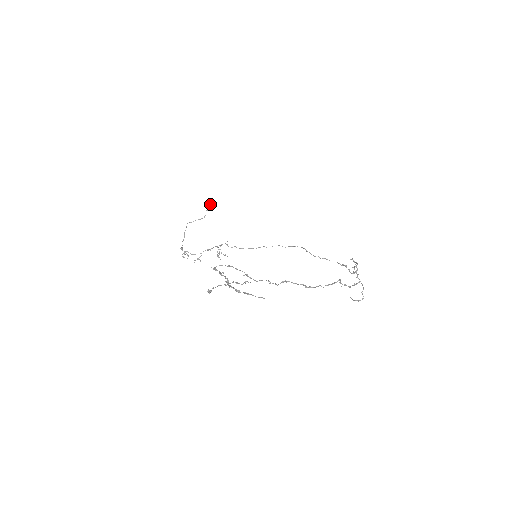
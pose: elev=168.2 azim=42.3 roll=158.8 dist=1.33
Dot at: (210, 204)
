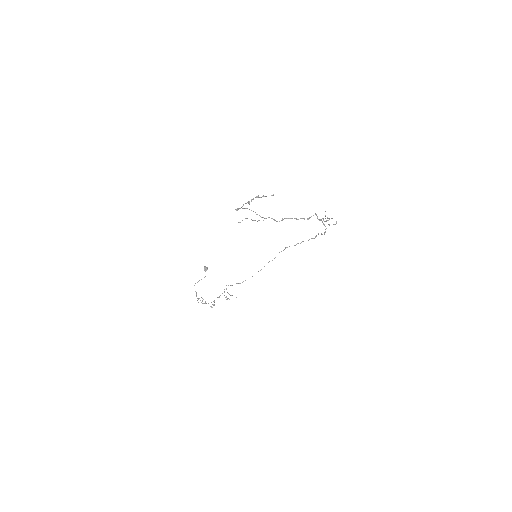
Dot at: (205, 267)
